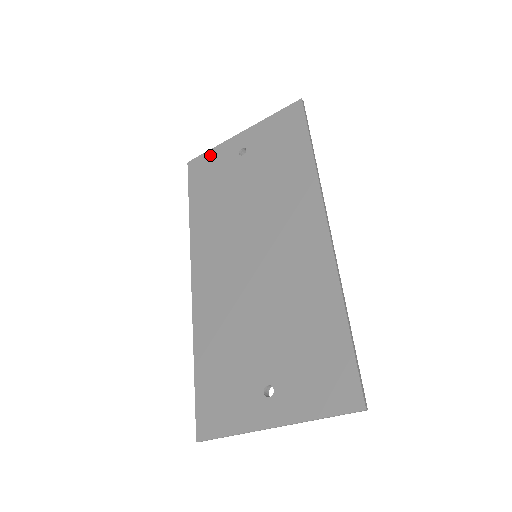
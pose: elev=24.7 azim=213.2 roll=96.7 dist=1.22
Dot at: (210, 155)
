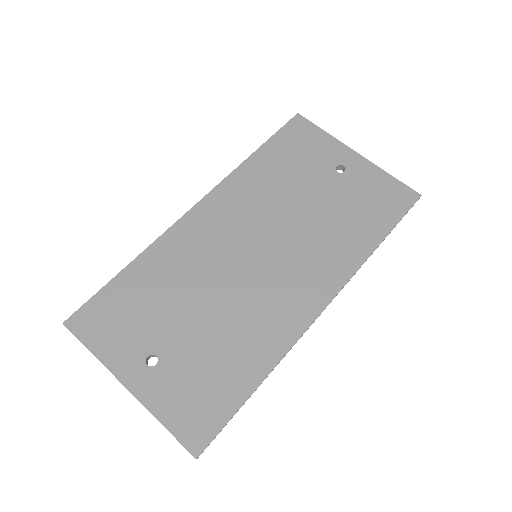
Dot at: (318, 134)
